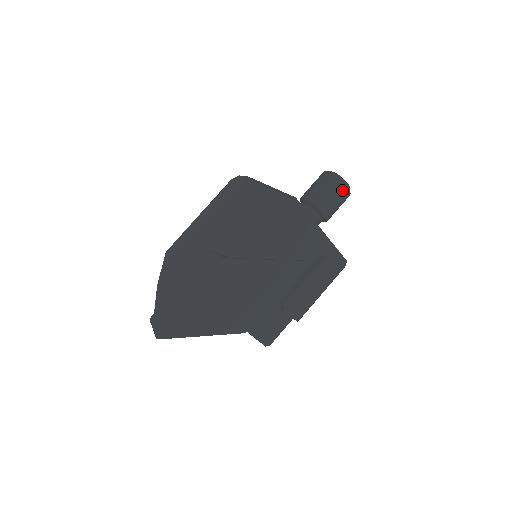
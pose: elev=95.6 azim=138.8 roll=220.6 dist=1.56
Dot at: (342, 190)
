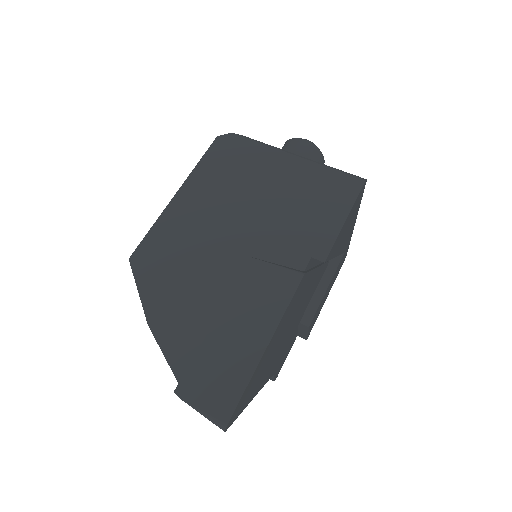
Dot at: occluded
